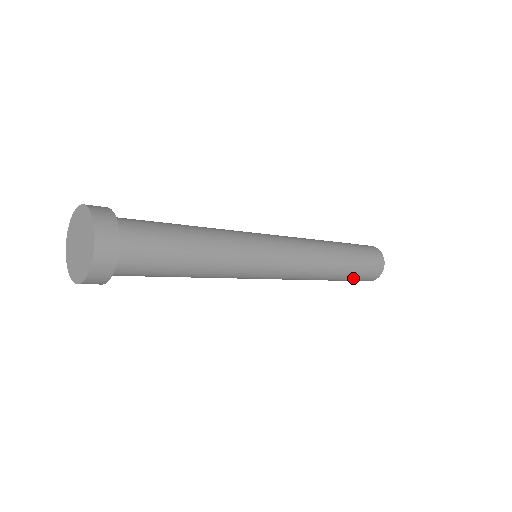
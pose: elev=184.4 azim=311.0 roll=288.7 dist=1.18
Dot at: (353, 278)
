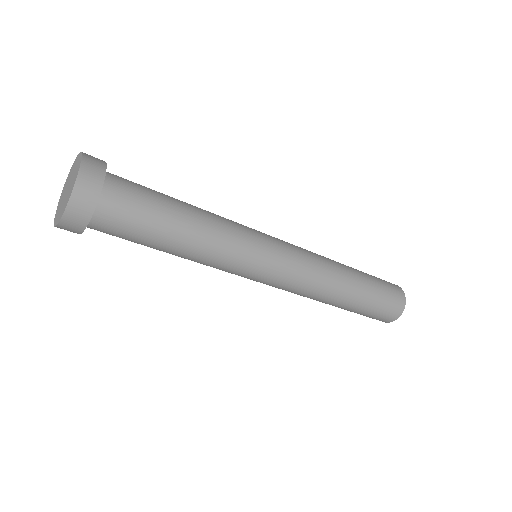
Dot at: (376, 295)
